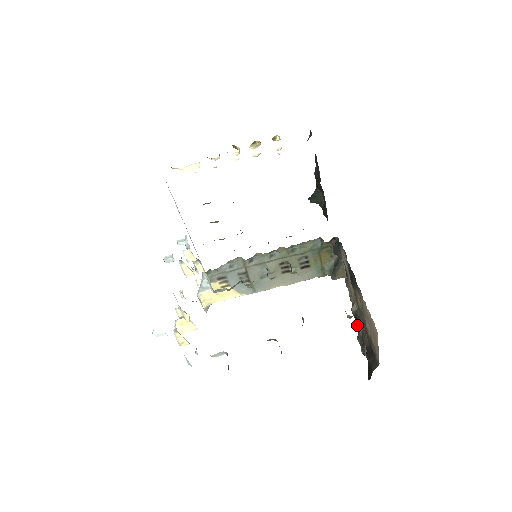
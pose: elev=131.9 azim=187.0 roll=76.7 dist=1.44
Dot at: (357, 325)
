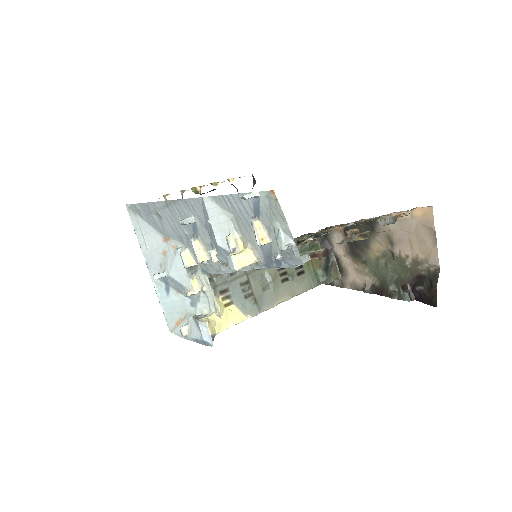
Dot at: (382, 292)
